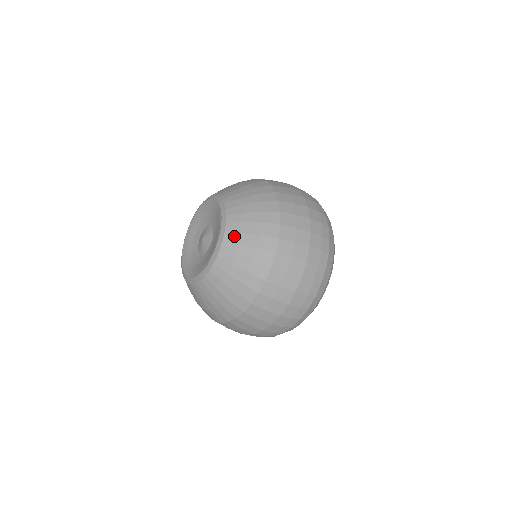
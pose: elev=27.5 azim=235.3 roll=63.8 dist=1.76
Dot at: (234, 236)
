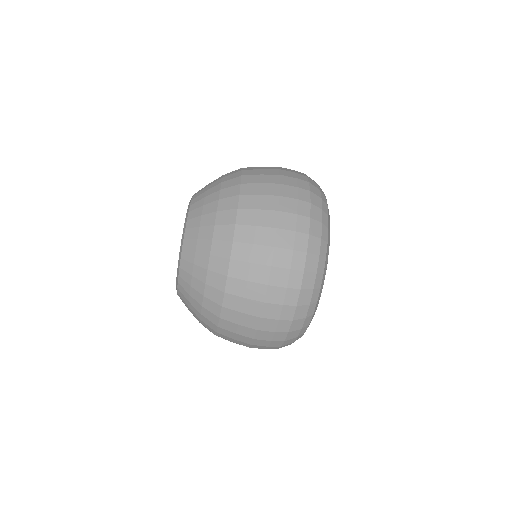
Dot at: (196, 212)
